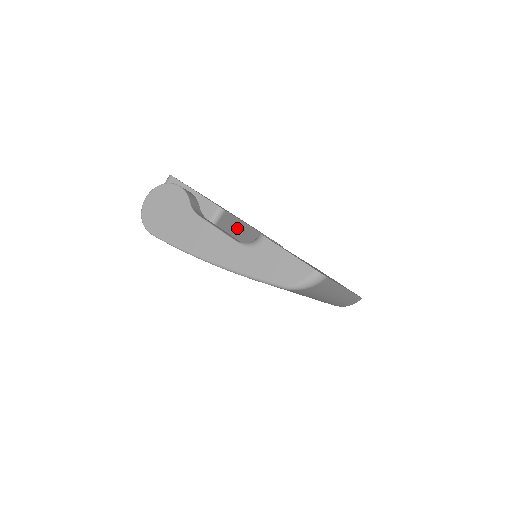
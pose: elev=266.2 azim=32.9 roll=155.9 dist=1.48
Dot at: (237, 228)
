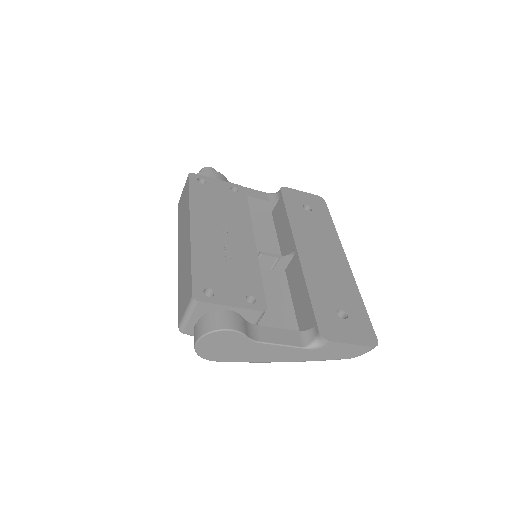
Dot at: occluded
